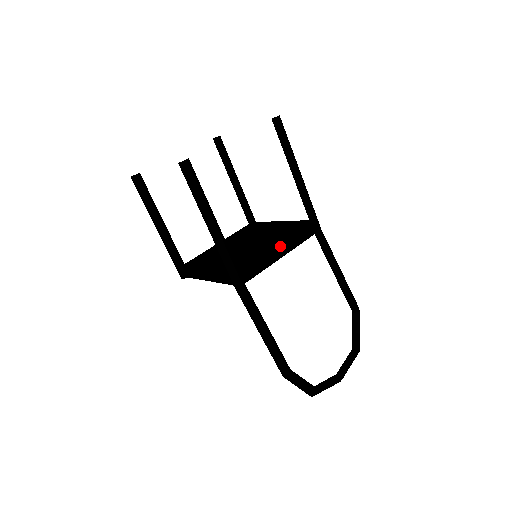
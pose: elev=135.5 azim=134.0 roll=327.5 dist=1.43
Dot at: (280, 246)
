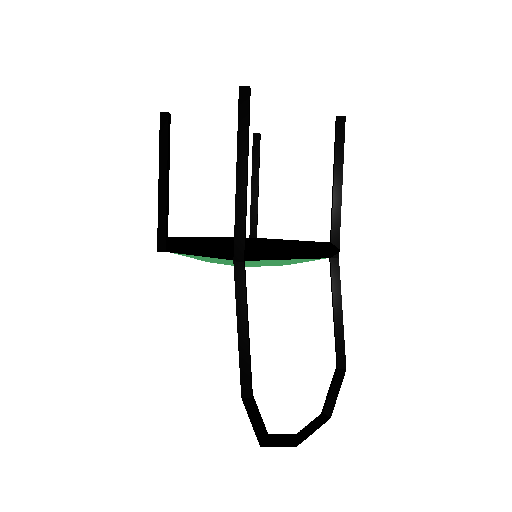
Dot at: (296, 245)
